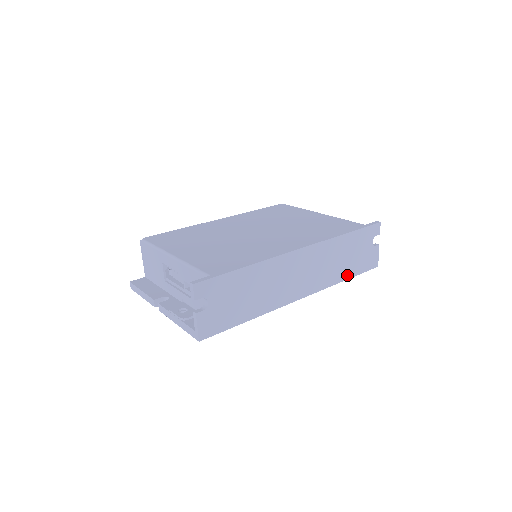
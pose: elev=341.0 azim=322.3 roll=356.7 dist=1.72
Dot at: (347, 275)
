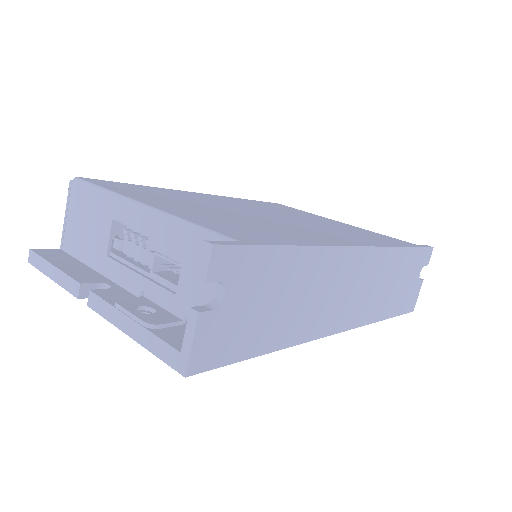
Dot at: (387, 312)
